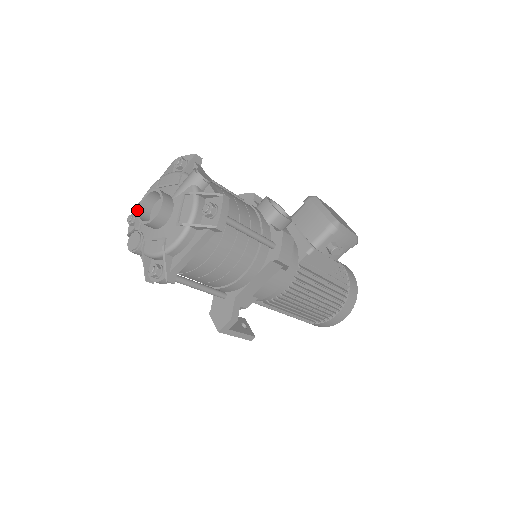
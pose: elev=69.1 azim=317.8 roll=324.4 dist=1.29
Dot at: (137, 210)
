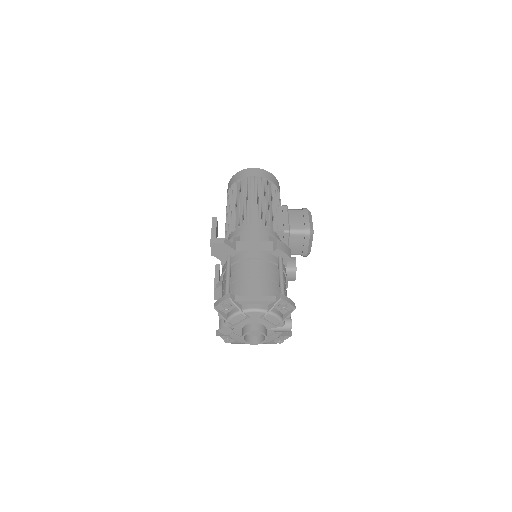
Dot at: (245, 334)
